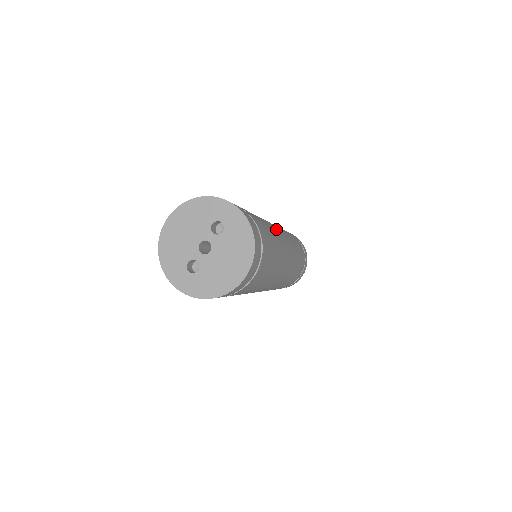
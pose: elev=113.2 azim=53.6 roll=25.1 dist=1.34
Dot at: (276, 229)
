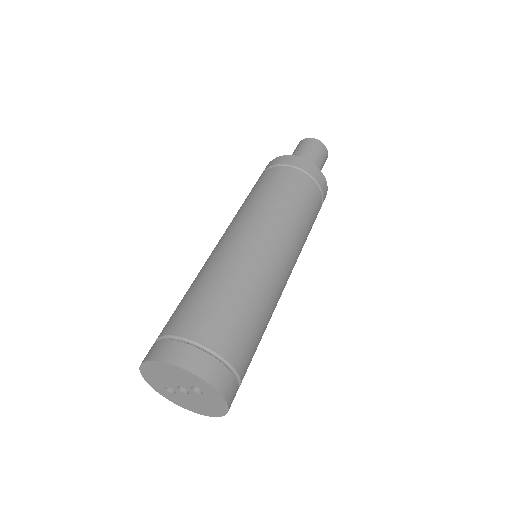
Dot at: (278, 283)
